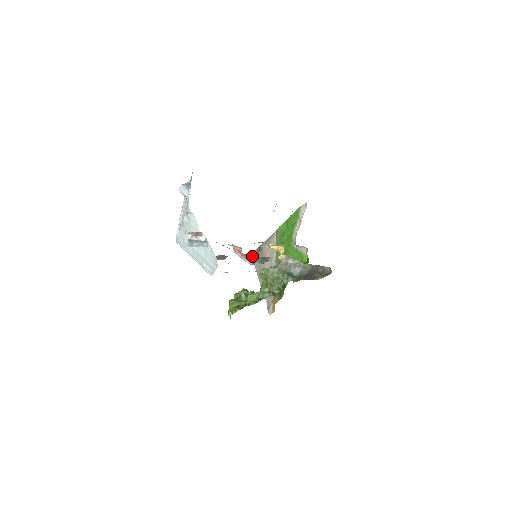
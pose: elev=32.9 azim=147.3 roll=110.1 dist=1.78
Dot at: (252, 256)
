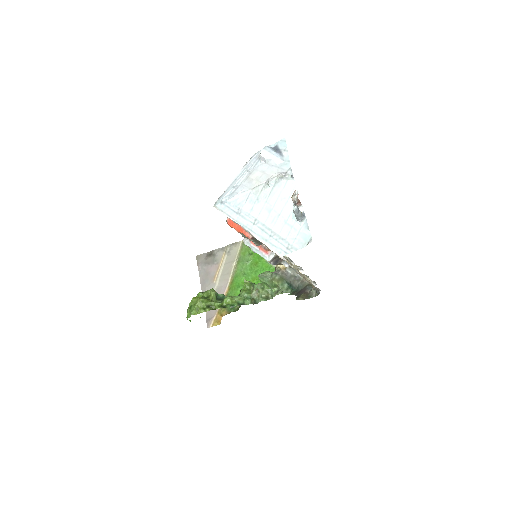
Dot at: occluded
